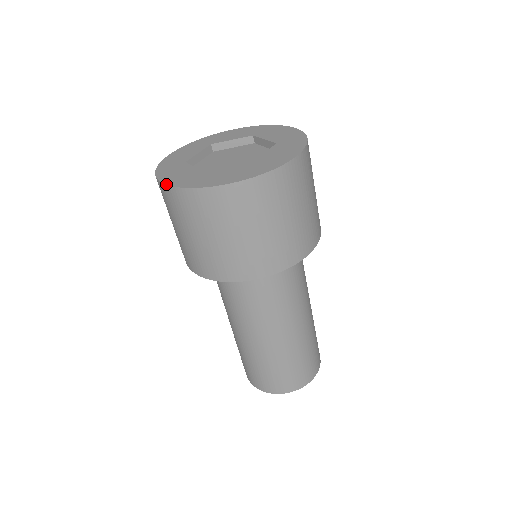
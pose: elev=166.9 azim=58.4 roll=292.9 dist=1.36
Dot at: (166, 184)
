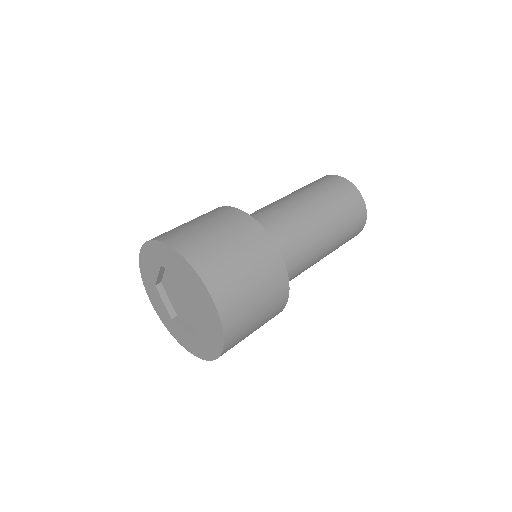
Dot at: occluded
